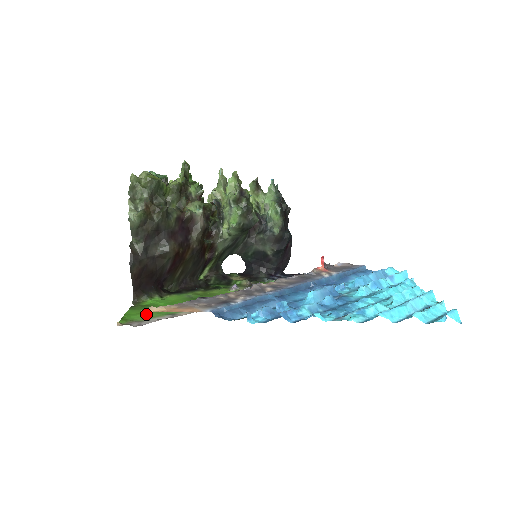
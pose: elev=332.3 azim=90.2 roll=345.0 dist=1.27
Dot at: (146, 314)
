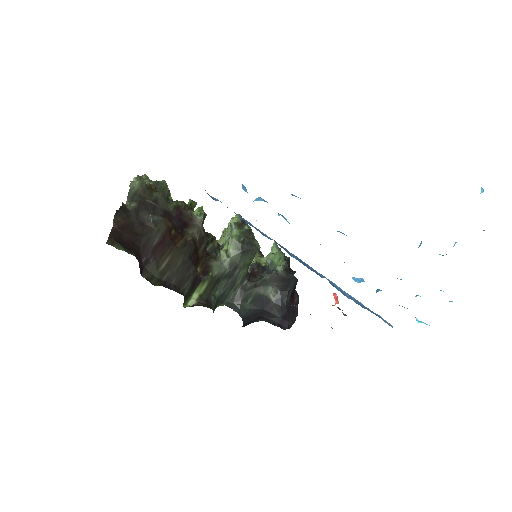
Dot at: occluded
